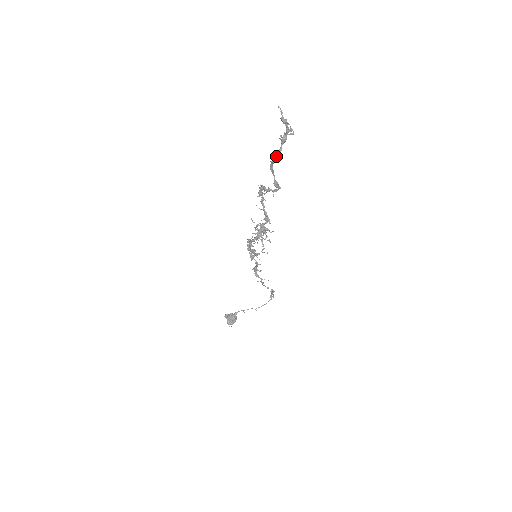
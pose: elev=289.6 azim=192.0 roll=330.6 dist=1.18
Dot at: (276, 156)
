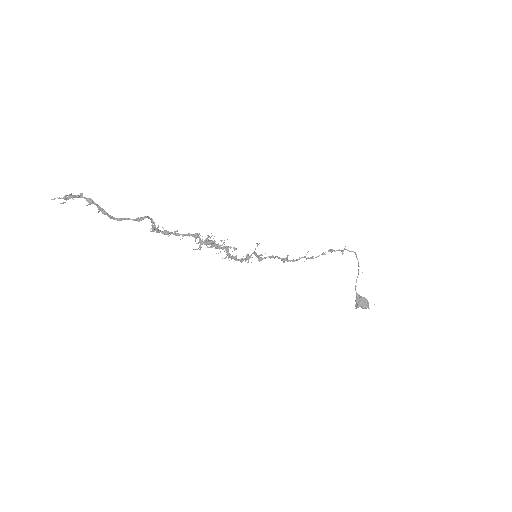
Dot at: (103, 213)
